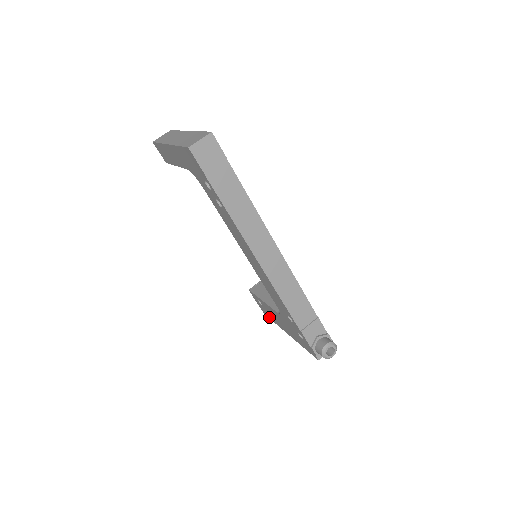
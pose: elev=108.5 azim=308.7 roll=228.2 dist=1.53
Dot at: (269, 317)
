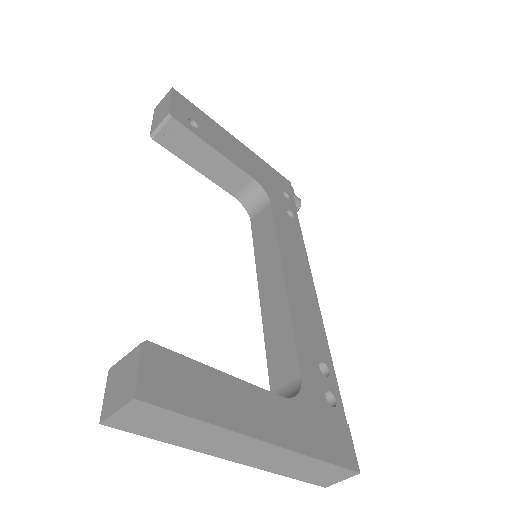
Dot at: occluded
